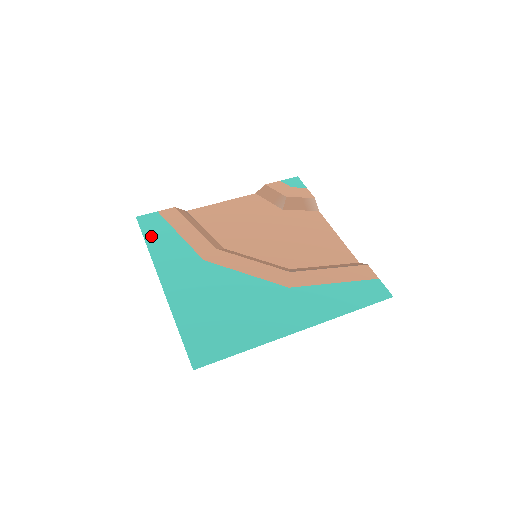
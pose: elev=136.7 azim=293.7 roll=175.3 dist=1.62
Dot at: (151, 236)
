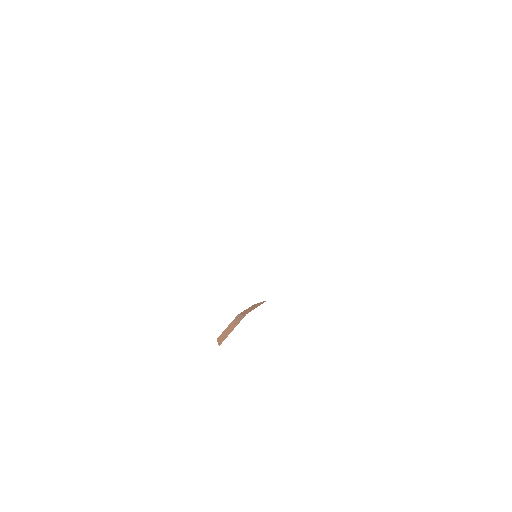
Dot at: occluded
